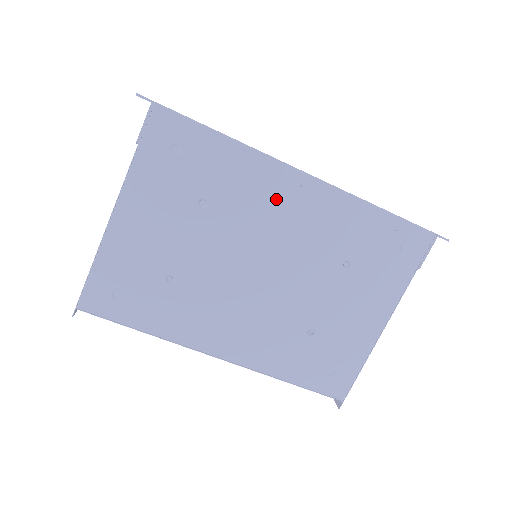
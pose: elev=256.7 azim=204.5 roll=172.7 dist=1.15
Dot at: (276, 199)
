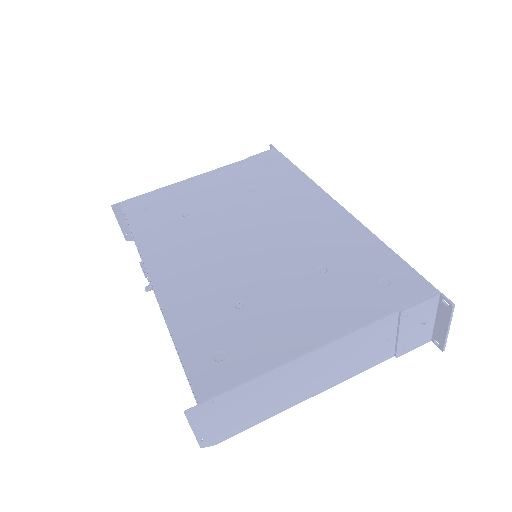
Dot at: (303, 207)
